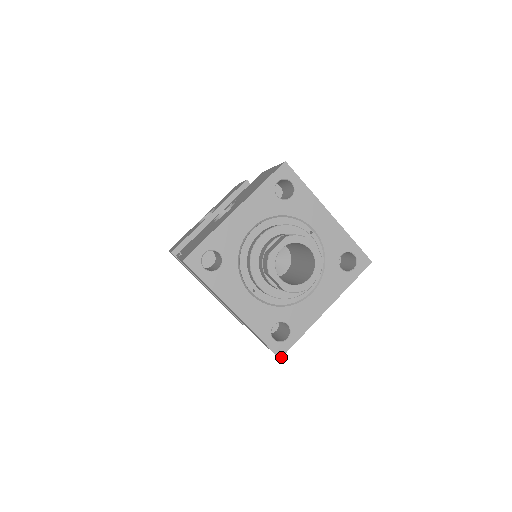
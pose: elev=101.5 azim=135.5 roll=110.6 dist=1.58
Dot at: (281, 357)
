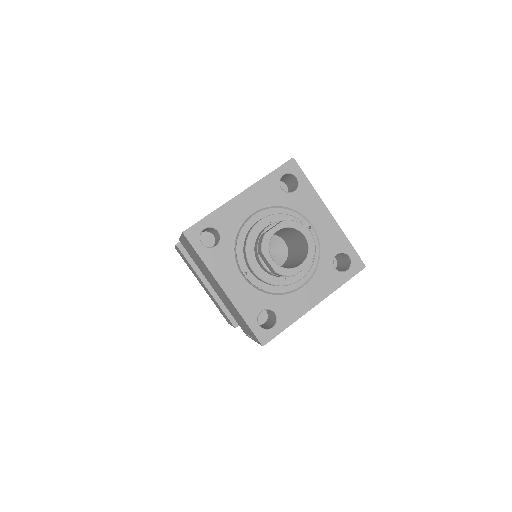
Dot at: occluded
